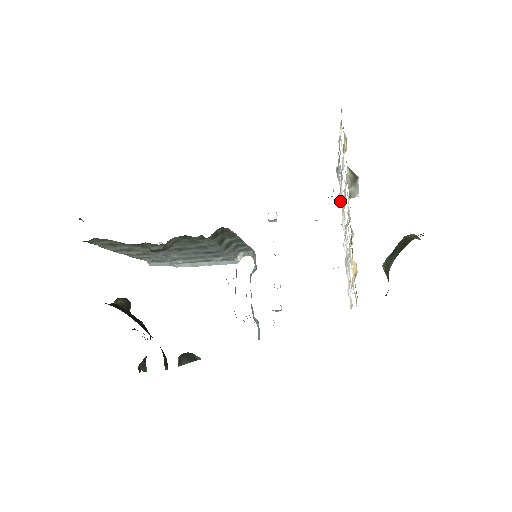
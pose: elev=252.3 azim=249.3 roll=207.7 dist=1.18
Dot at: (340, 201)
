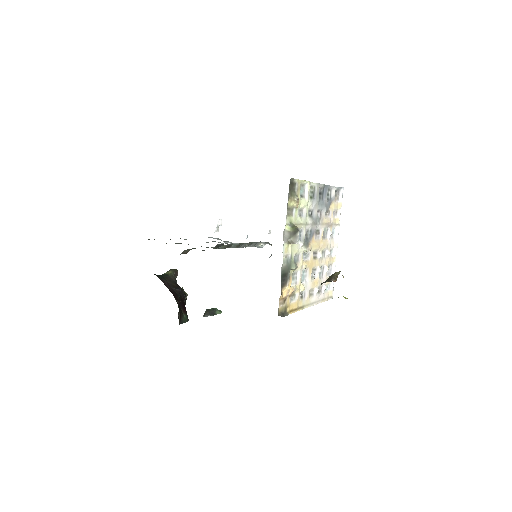
Dot at: (335, 216)
